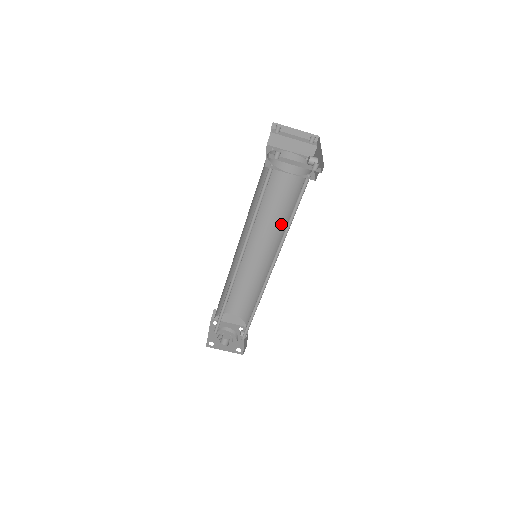
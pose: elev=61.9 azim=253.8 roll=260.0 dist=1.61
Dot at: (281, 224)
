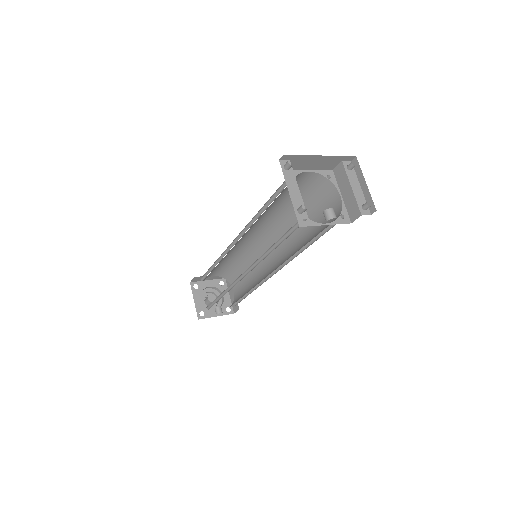
Dot at: occluded
